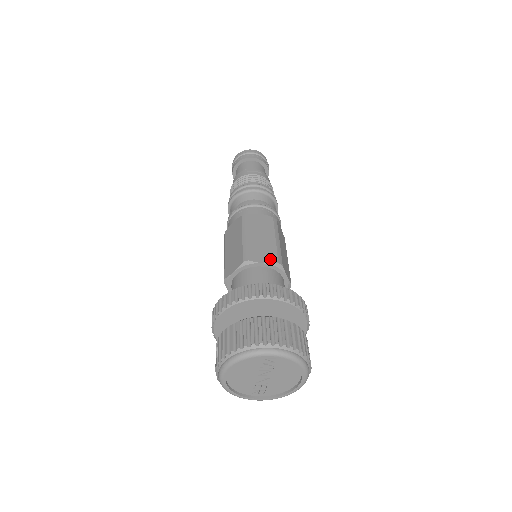
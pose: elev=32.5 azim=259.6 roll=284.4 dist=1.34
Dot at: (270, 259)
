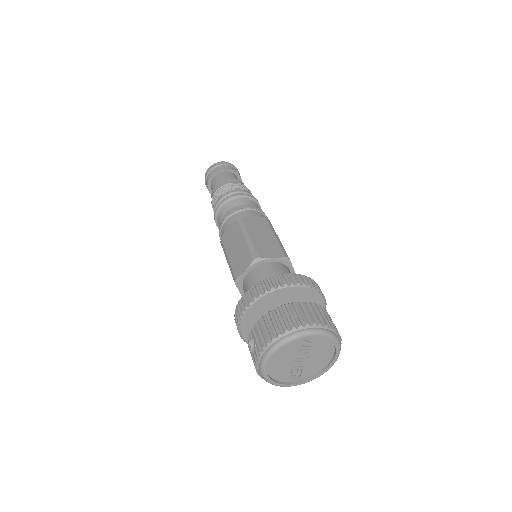
Dot at: (277, 254)
